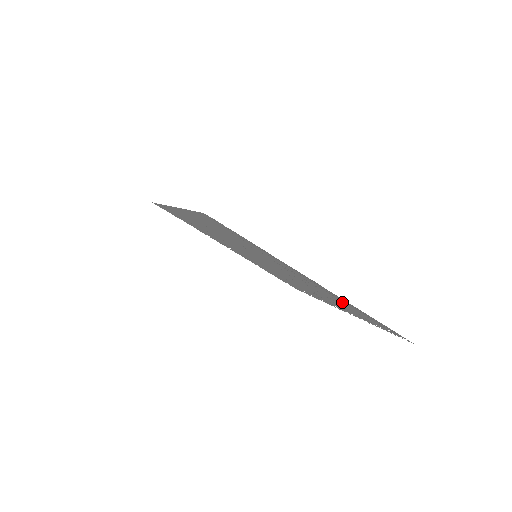
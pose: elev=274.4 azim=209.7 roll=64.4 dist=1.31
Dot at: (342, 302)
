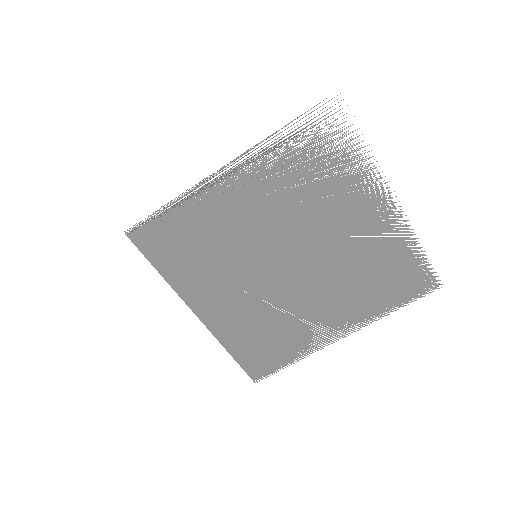
Dot at: (277, 163)
